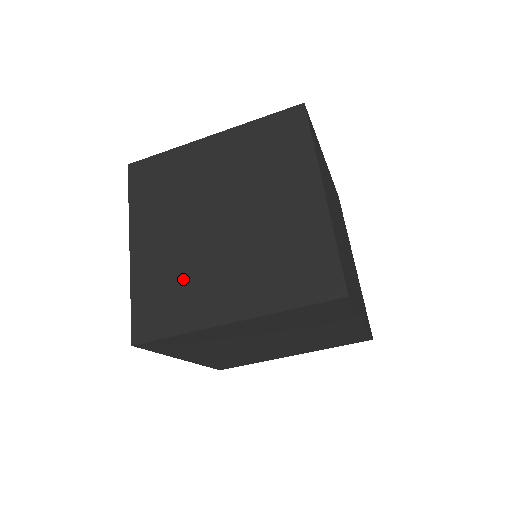
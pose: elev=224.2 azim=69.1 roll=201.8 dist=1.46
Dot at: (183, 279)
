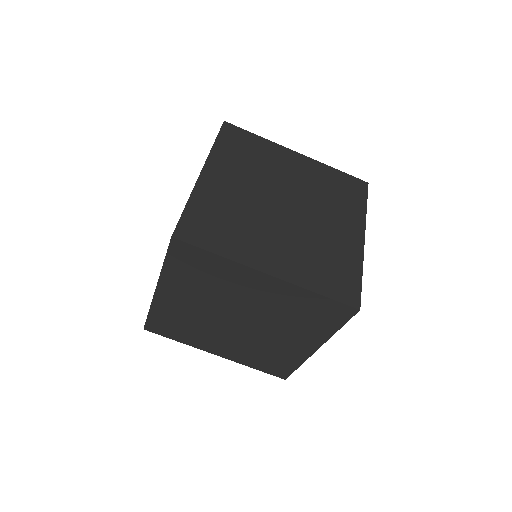
Dot at: occluded
